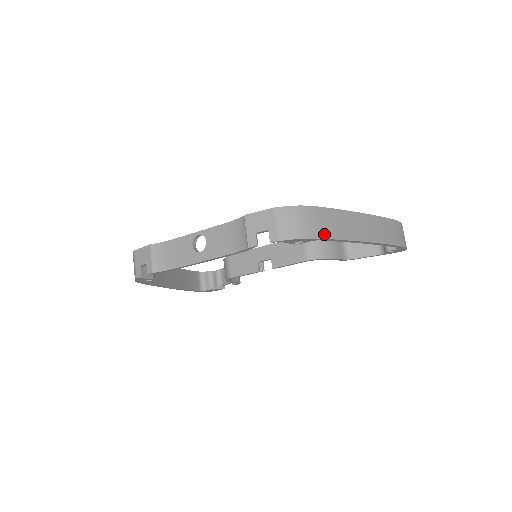
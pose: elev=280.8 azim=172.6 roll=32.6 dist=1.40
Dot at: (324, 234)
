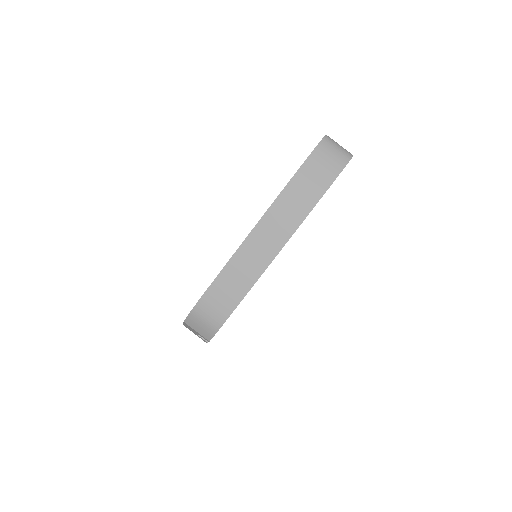
Dot at: (230, 307)
